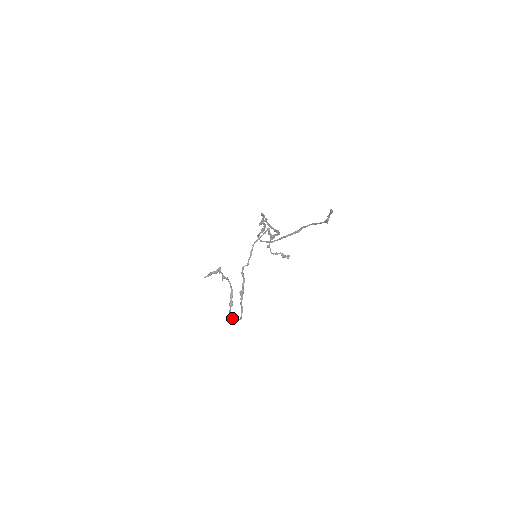
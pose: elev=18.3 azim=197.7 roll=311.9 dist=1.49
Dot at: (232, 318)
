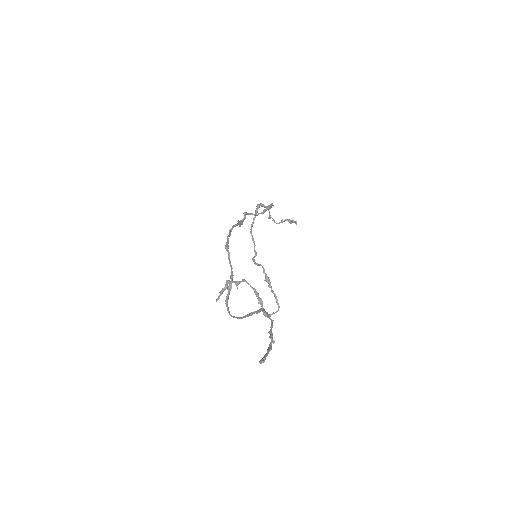
Dot at: occluded
